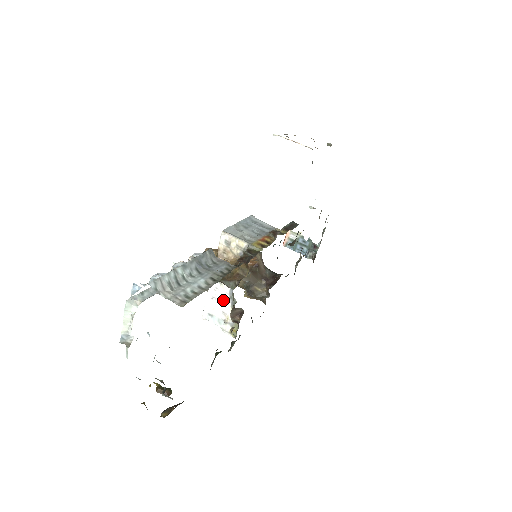
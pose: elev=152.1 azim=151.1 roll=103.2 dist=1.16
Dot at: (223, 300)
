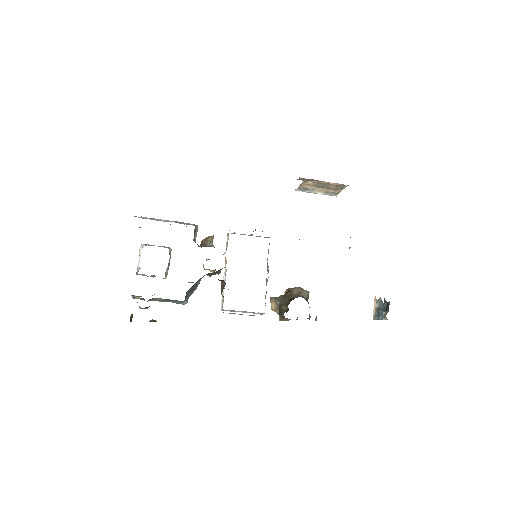
Dot at: occluded
